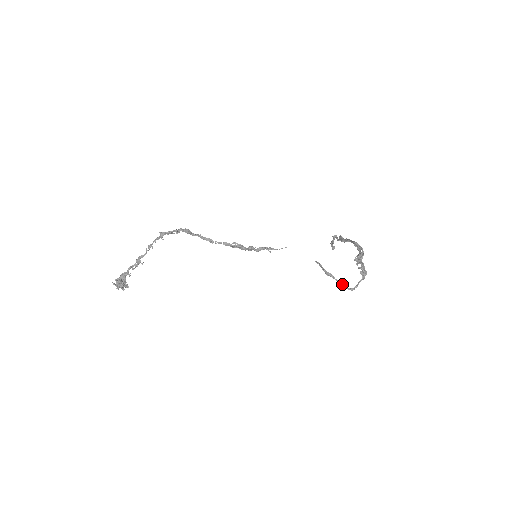
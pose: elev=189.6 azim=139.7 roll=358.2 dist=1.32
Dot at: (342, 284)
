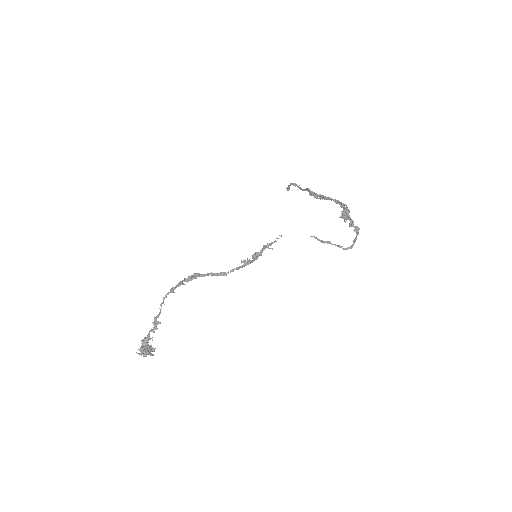
Dot at: (340, 246)
